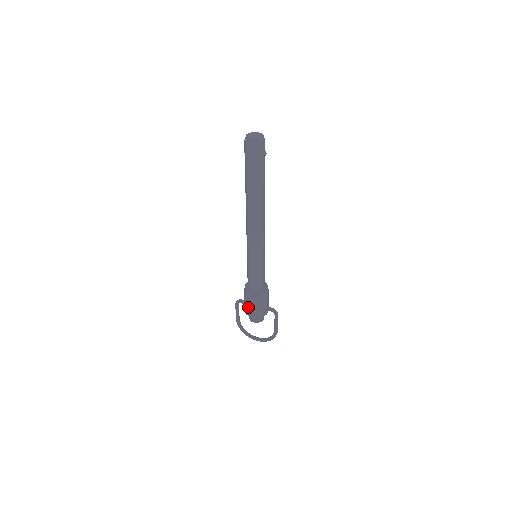
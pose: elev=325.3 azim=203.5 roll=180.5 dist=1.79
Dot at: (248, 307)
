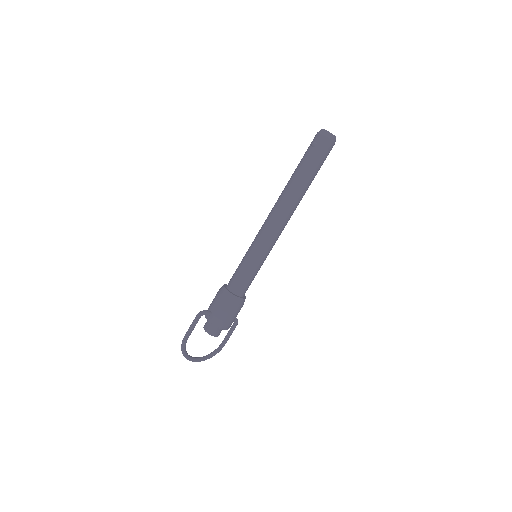
Dot at: (228, 317)
